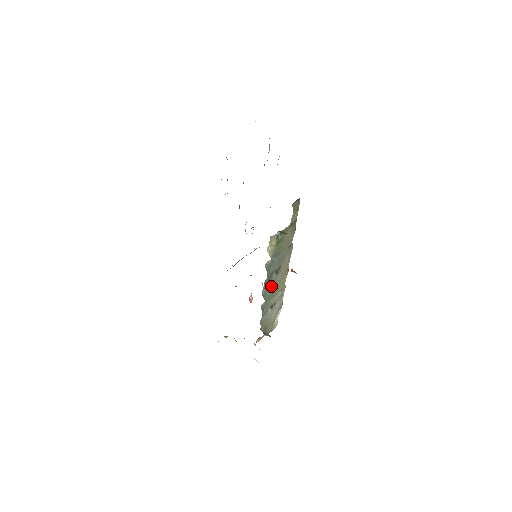
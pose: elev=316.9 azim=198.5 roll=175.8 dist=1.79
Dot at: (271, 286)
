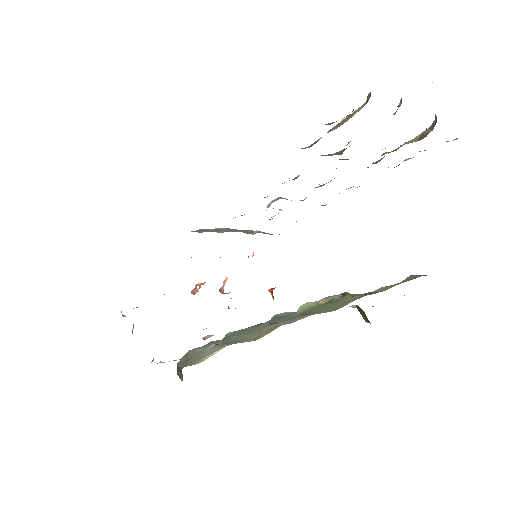
Dot at: (247, 332)
